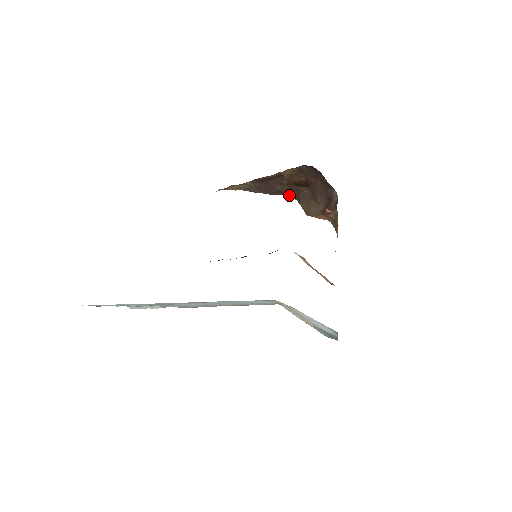
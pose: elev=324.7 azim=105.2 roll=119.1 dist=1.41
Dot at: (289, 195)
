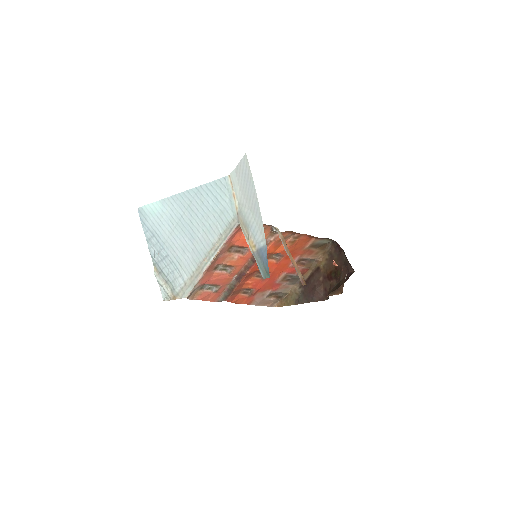
Dot at: (325, 299)
